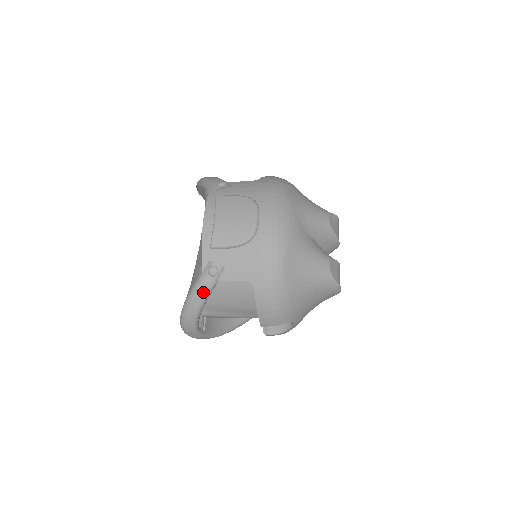
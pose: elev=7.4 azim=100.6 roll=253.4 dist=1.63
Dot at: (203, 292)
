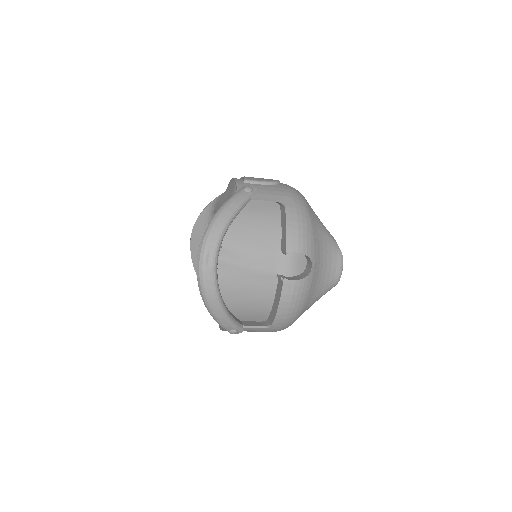
Dot at: (238, 201)
